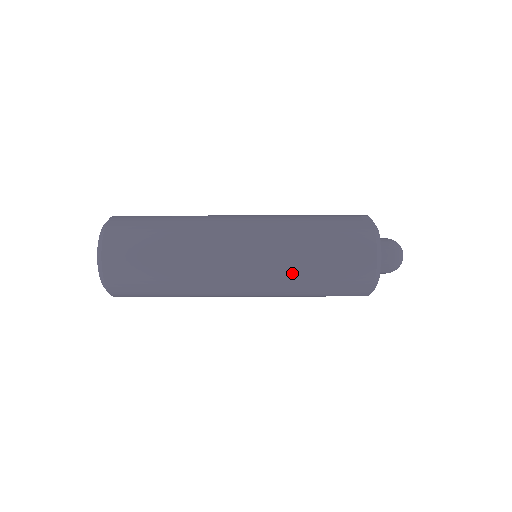
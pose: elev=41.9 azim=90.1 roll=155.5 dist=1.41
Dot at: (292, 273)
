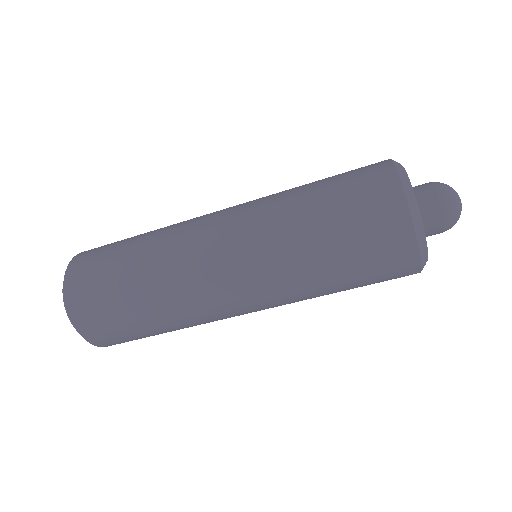
Dot at: (285, 233)
